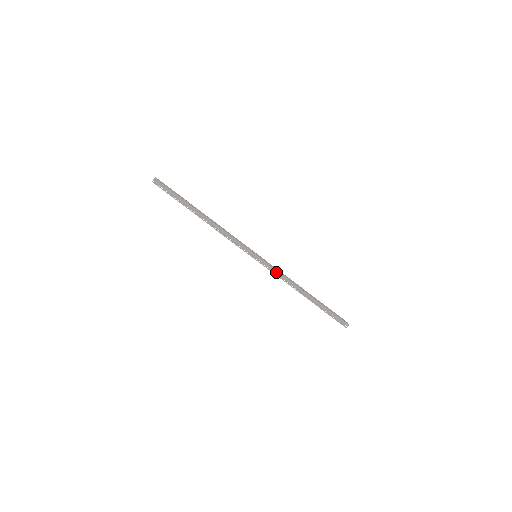
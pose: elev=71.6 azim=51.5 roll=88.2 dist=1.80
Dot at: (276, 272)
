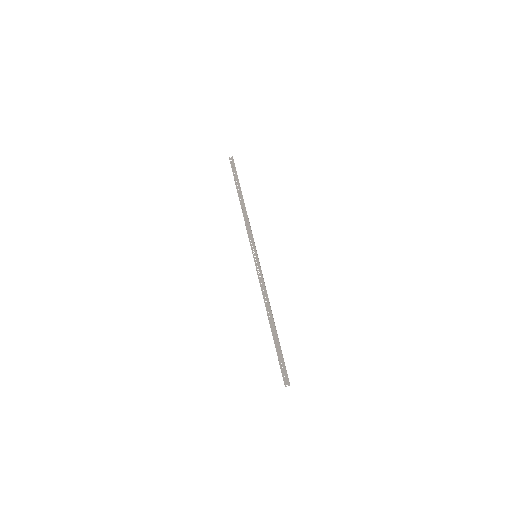
Dot at: (261, 278)
